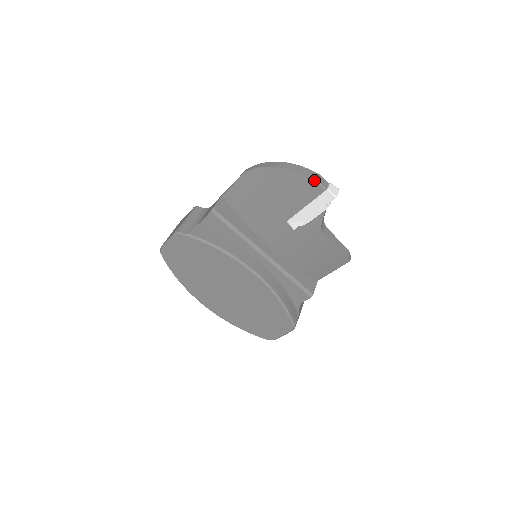
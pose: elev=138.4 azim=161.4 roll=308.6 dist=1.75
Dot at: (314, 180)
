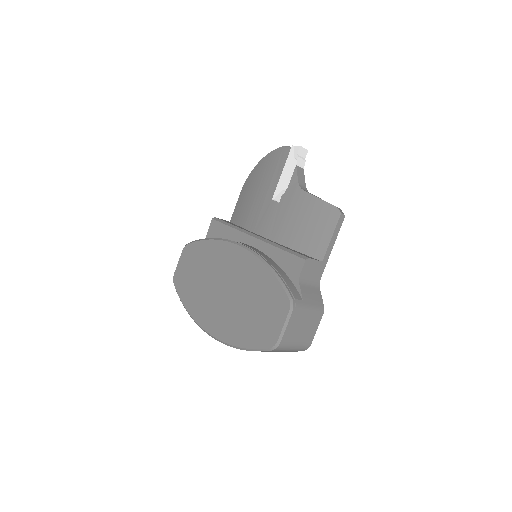
Dot at: (282, 147)
